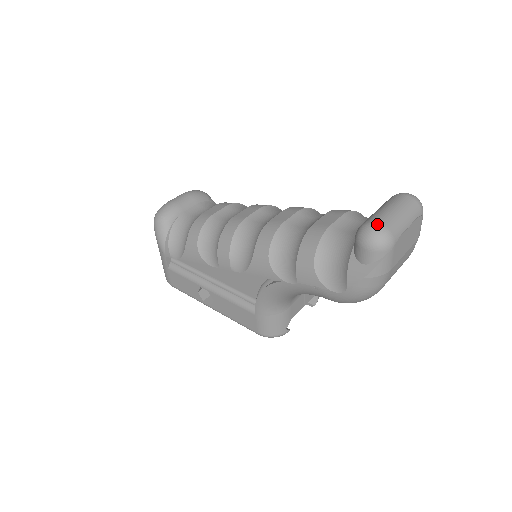
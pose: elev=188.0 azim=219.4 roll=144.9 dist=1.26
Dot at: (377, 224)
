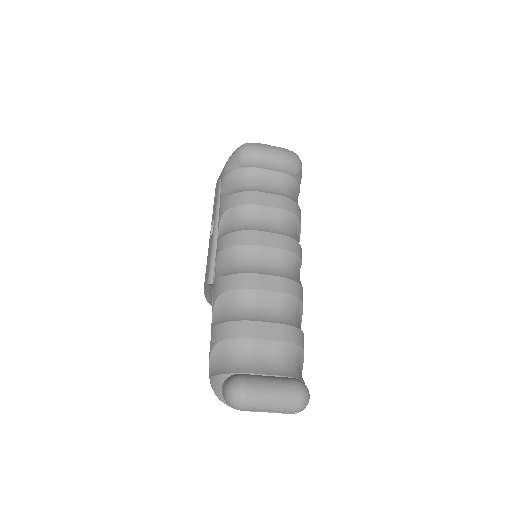
Dot at: (243, 395)
